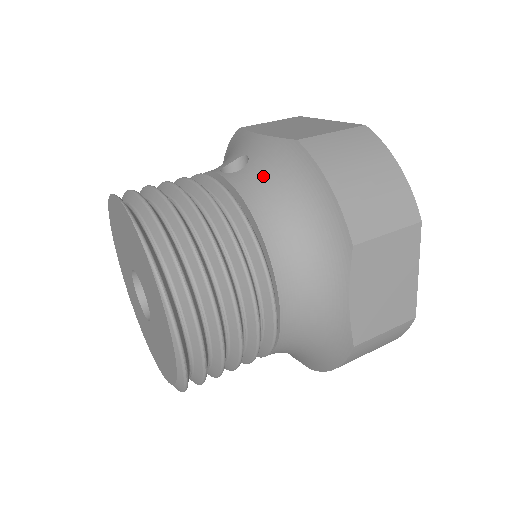
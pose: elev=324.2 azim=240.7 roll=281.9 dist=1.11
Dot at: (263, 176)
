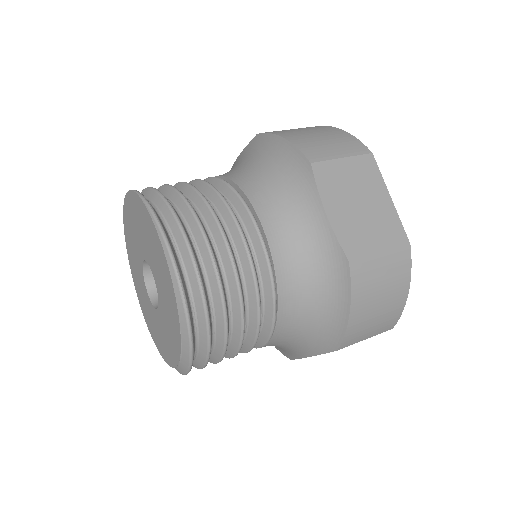
Dot at: (238, 166)
